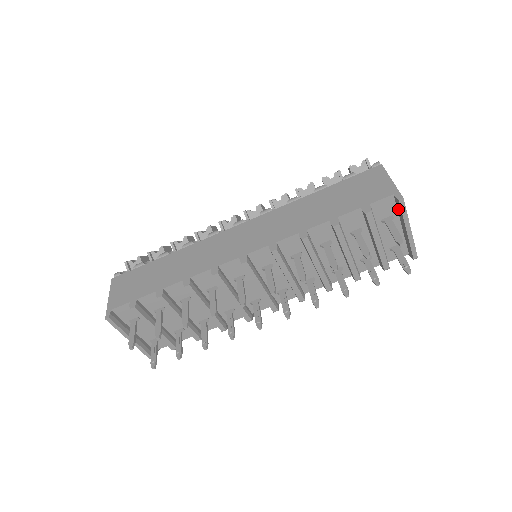
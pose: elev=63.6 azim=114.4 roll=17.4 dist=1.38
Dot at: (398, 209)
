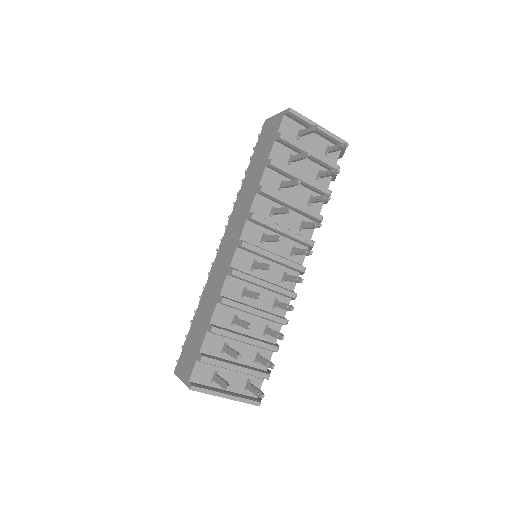
Dot at: (297, 120)
